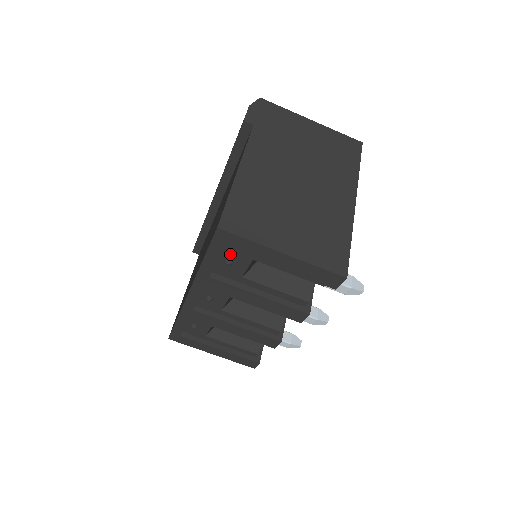
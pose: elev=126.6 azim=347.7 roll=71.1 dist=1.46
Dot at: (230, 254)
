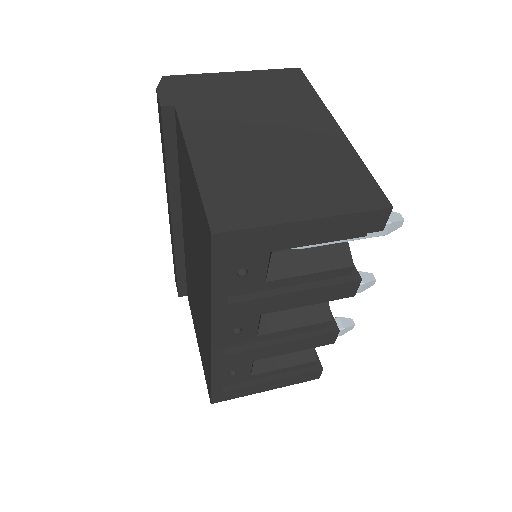
Dot at: (240, 261)
